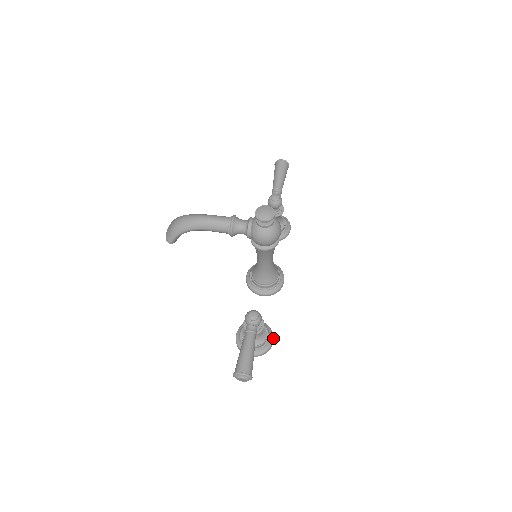
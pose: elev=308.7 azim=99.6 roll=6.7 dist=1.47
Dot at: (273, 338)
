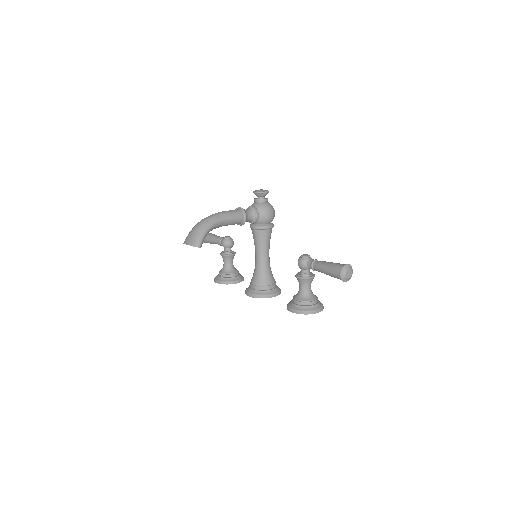
Dot at: occluded
